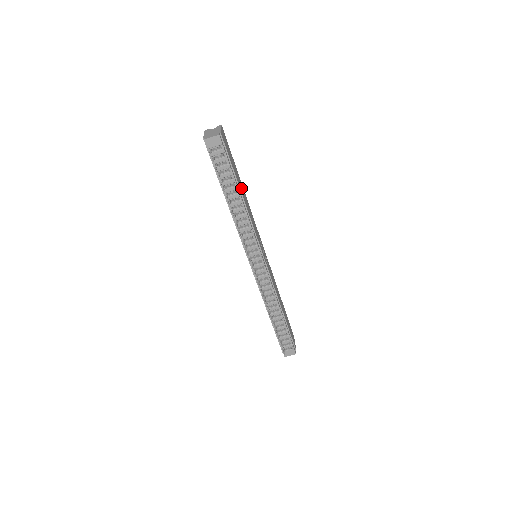
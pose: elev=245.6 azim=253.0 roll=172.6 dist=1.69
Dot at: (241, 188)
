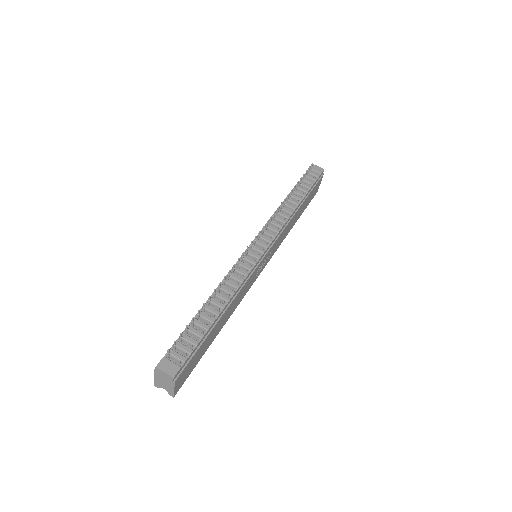
Dot at: (299, 212)
